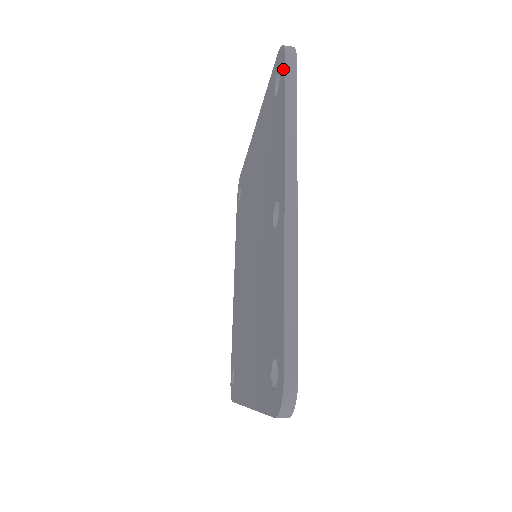
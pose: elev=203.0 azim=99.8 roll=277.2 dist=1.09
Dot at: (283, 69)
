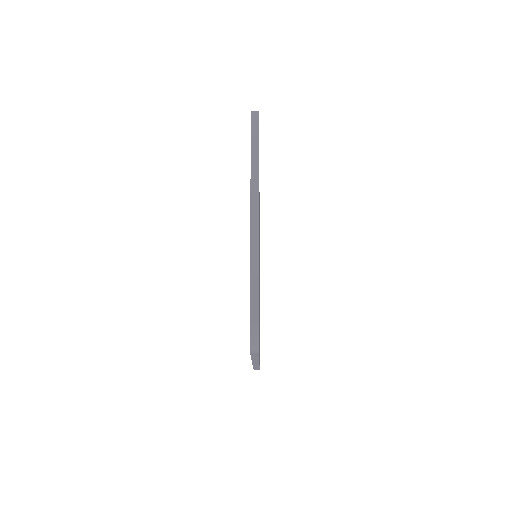
Dot at: (251, 127)
